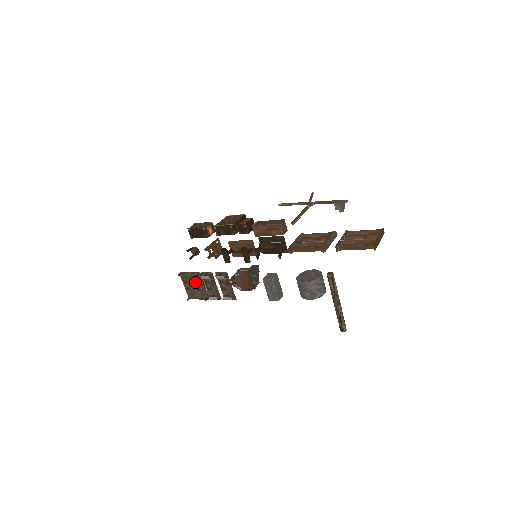
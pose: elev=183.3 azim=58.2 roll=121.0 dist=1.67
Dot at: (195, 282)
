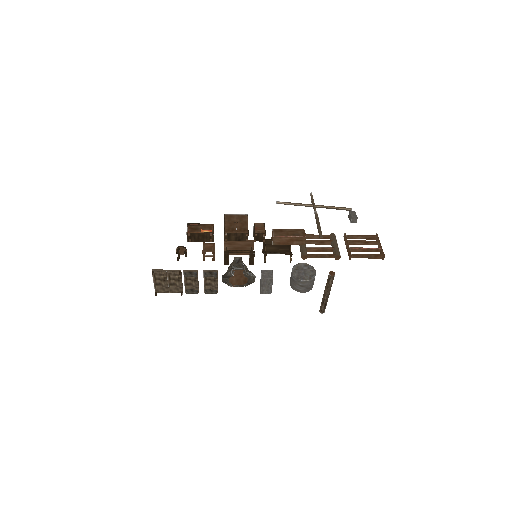
Dot at: (171, 279)
